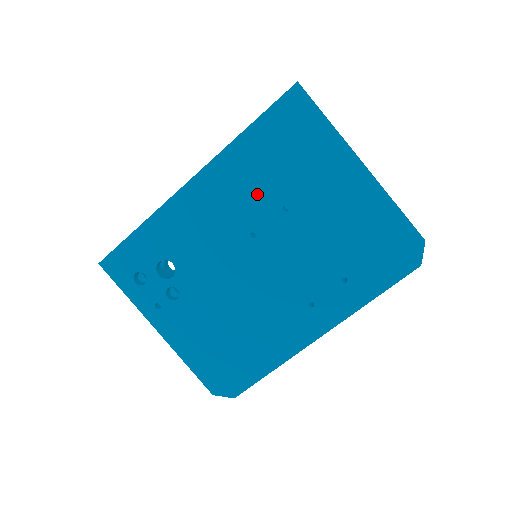
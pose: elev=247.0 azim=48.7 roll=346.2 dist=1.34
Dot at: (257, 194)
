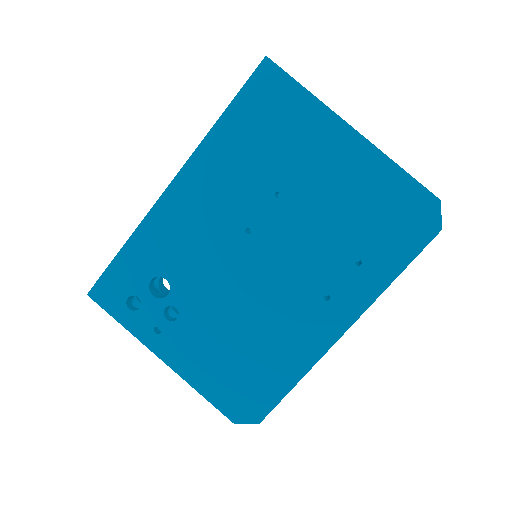
Dot at: (244, 185)
